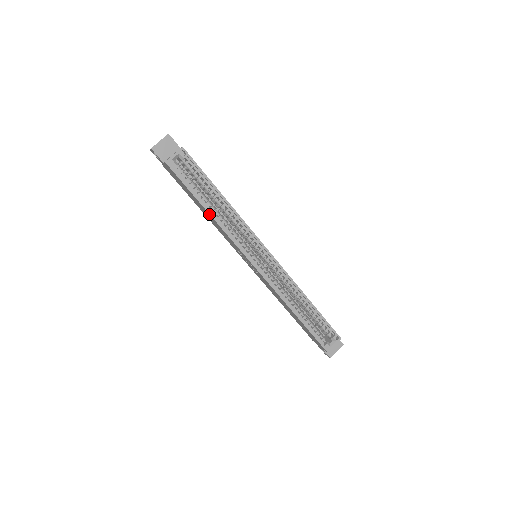
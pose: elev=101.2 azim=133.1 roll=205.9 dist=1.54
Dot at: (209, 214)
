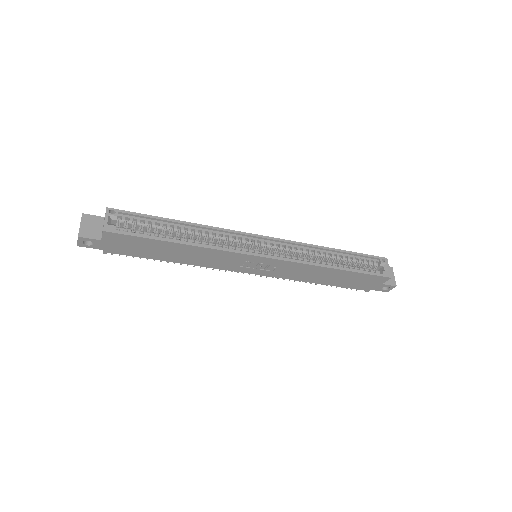
Dot at: (185, 245)
